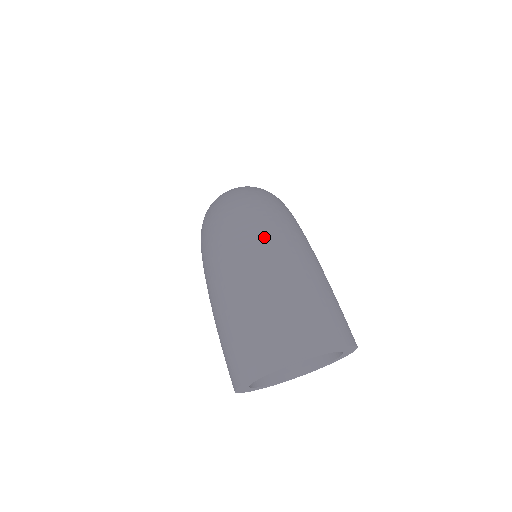
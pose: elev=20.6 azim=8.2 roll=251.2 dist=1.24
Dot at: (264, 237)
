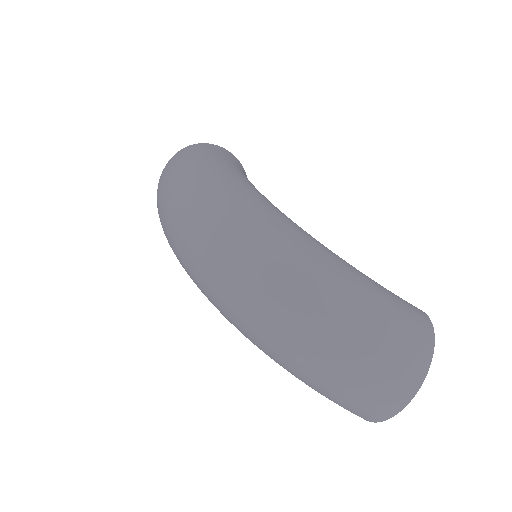
Dot at: (295, 308)
